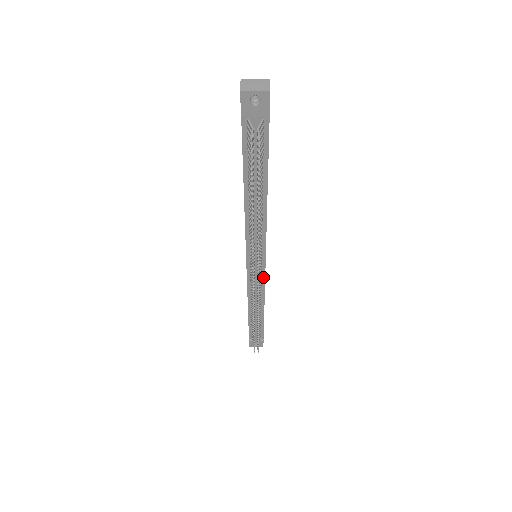
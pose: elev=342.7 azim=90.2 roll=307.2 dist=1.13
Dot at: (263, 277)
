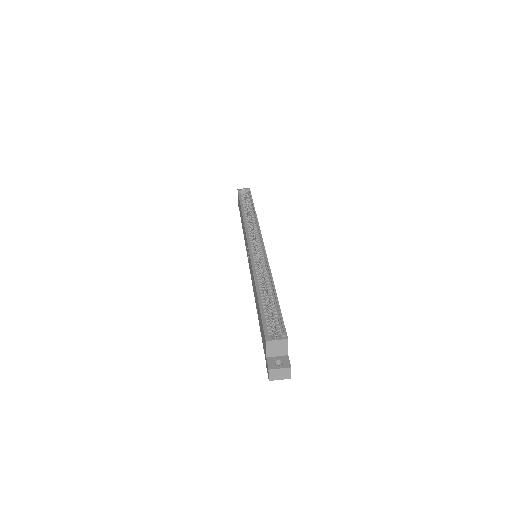
Dot at: occluded
